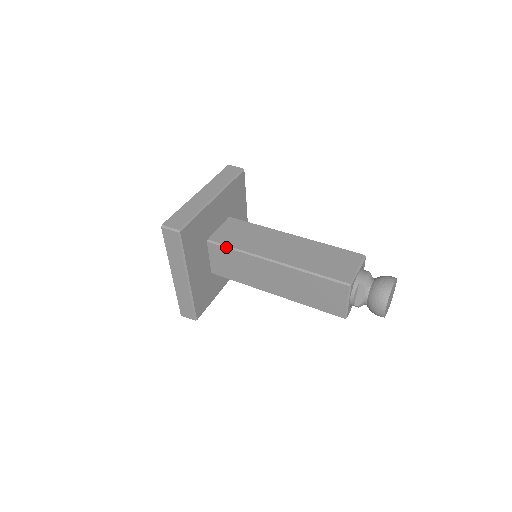
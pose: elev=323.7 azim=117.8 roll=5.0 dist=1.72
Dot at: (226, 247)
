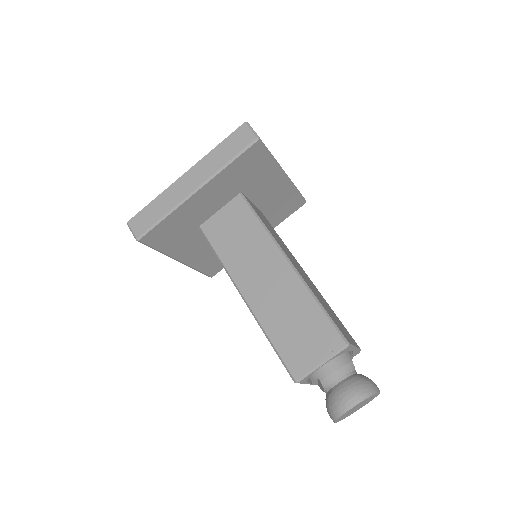
Dot at: (211, 247)
